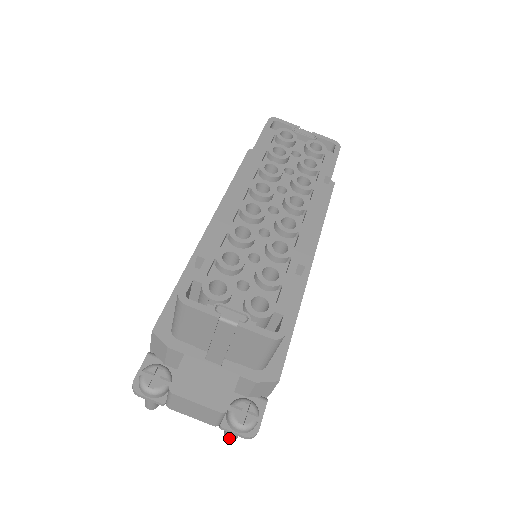
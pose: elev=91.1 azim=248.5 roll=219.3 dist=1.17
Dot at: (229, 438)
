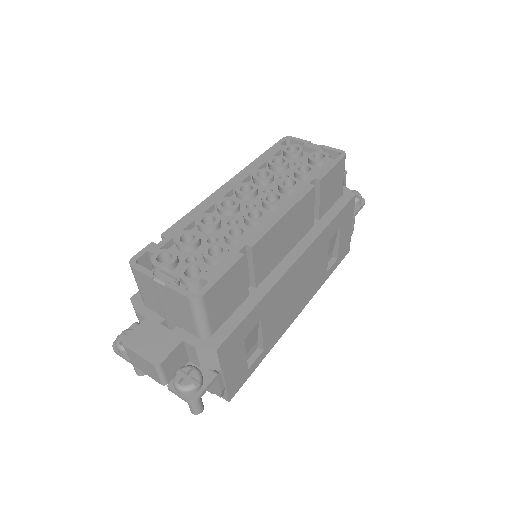
Dot at: (190, 409)
